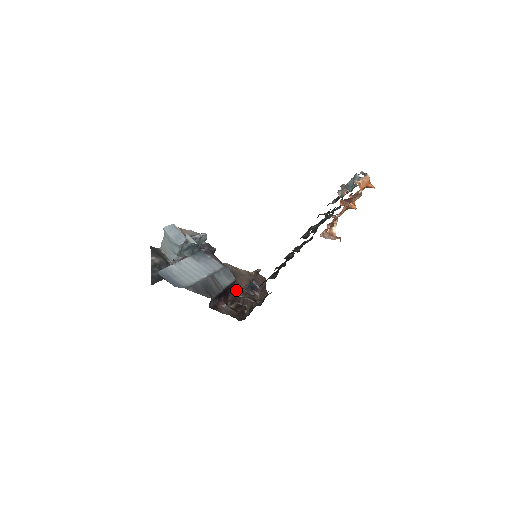
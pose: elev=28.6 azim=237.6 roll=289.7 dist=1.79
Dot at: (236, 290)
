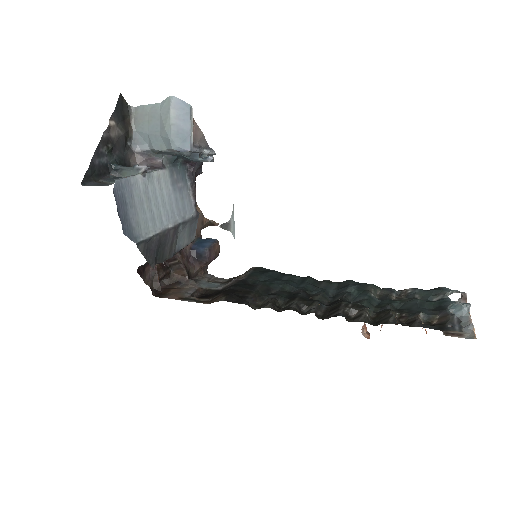
Dot at: occluded
